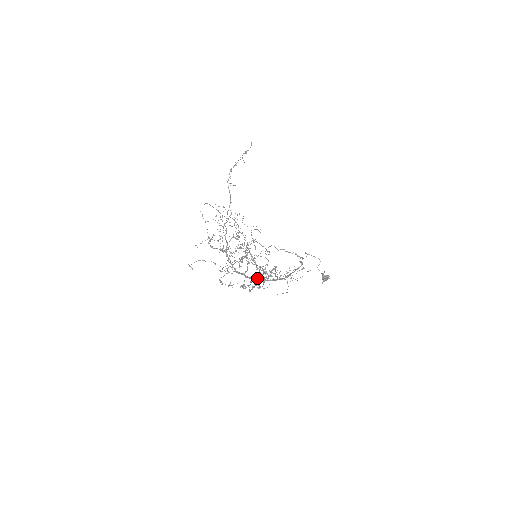
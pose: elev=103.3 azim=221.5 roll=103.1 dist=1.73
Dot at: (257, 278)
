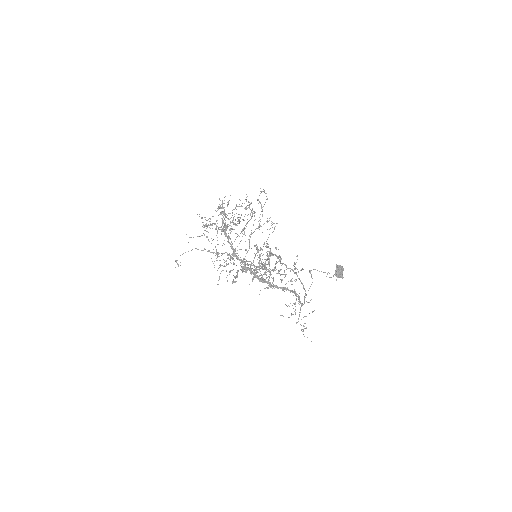
Dot at: (261, 253)
